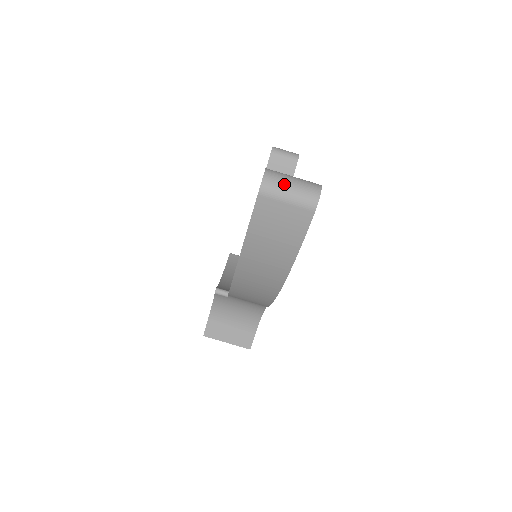
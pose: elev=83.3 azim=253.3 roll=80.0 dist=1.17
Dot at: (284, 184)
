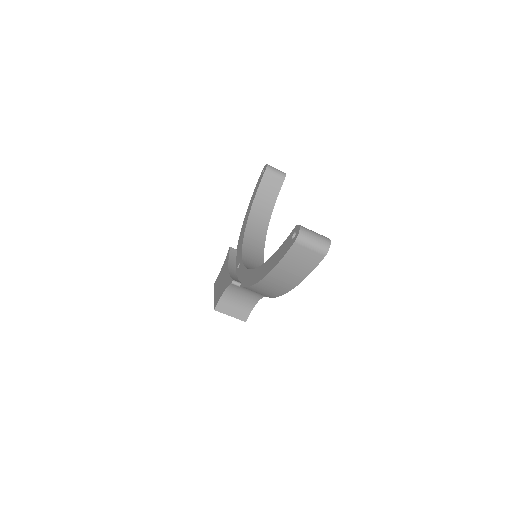
Dot at: (310, 238)
